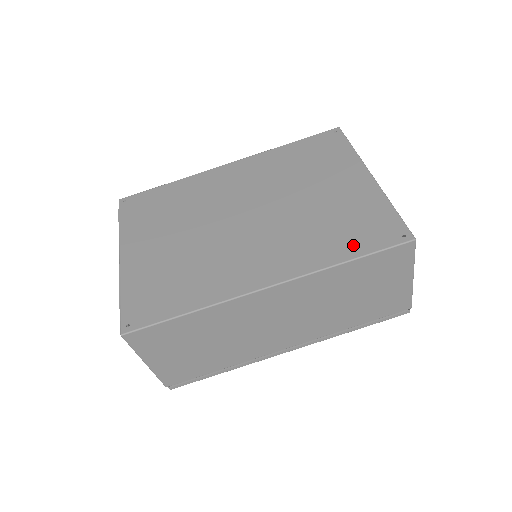
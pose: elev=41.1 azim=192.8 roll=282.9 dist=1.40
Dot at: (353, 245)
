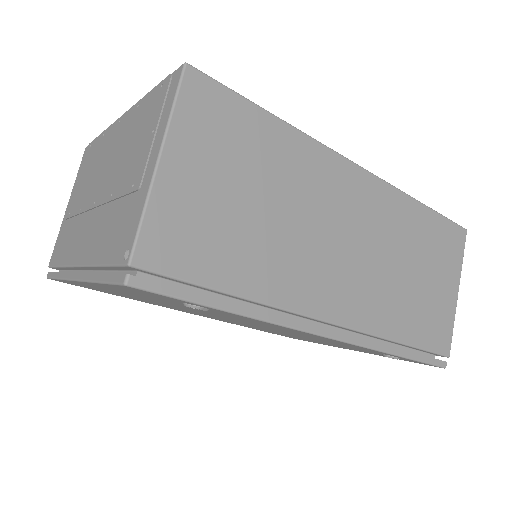
Dot at: occluded
